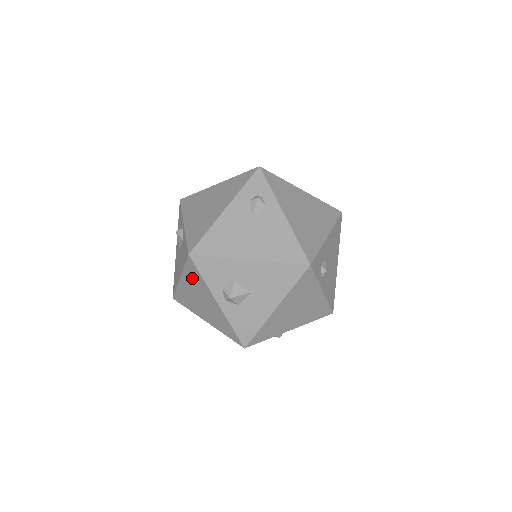
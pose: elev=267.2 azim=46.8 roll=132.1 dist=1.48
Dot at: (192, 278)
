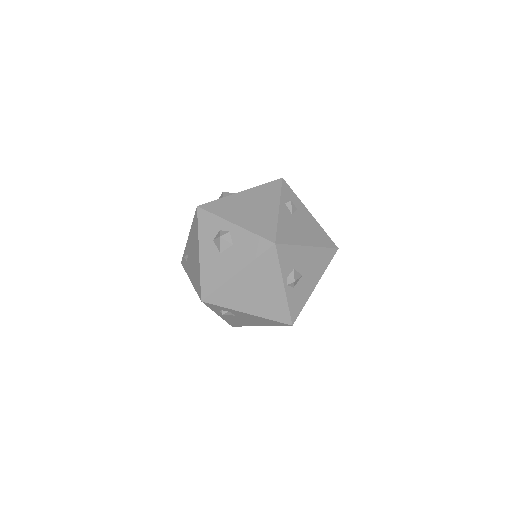
Dot at: occluded
